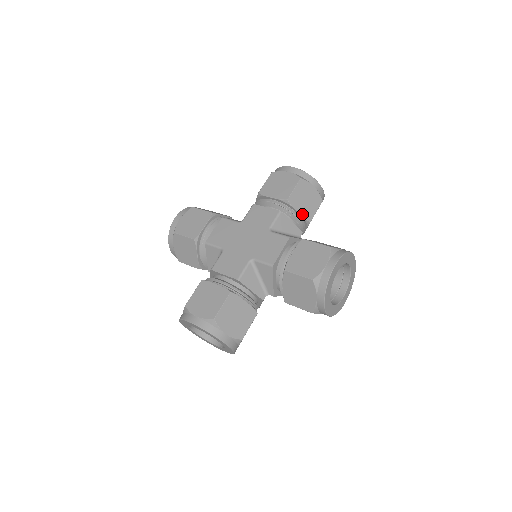
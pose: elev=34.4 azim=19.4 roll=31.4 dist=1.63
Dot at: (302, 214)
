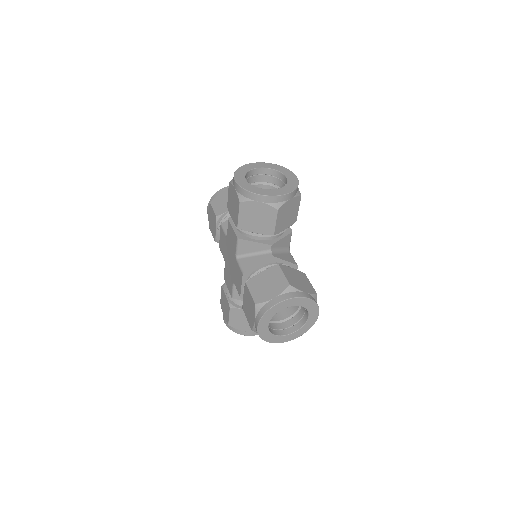
Dot at: (260, 232)
